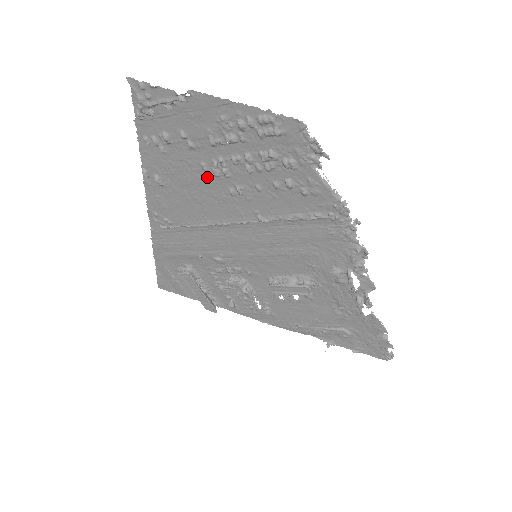
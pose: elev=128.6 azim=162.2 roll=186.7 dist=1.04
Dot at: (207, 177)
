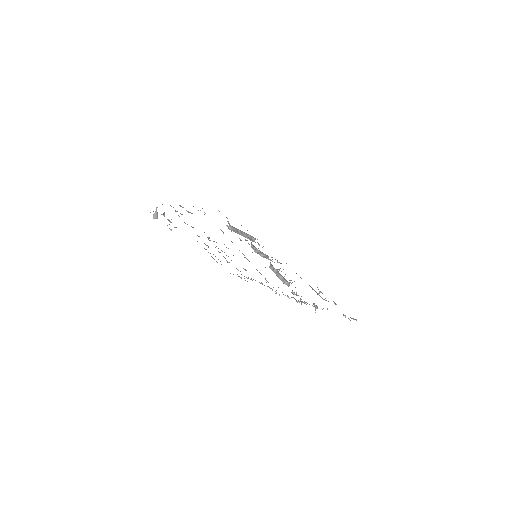
Dot at: occluded
